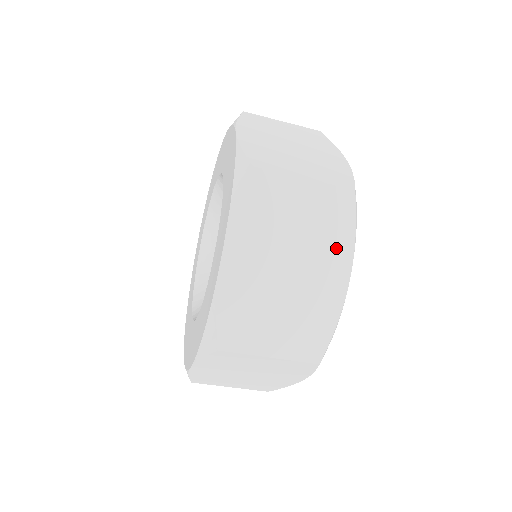
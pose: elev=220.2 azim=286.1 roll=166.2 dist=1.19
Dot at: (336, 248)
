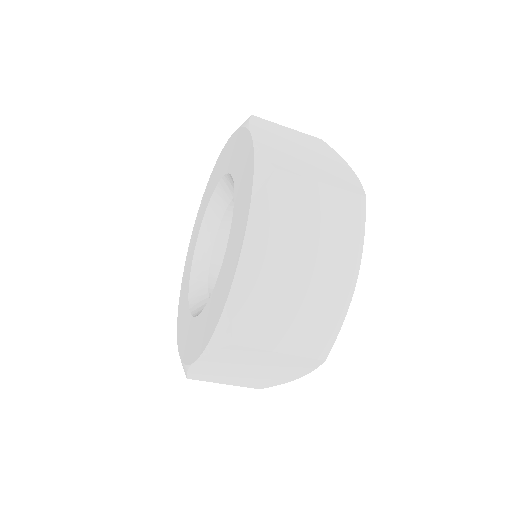
Dot at: (346, 250)
